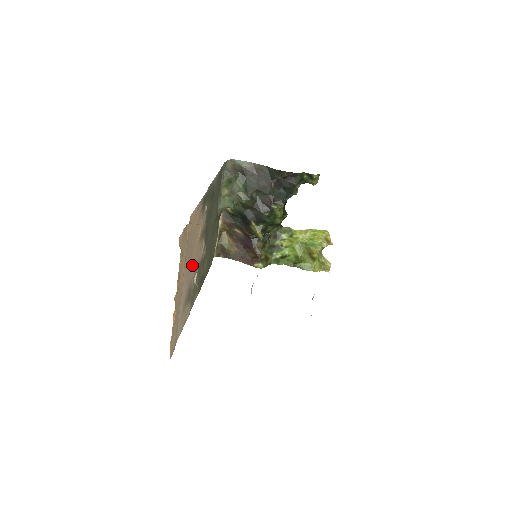
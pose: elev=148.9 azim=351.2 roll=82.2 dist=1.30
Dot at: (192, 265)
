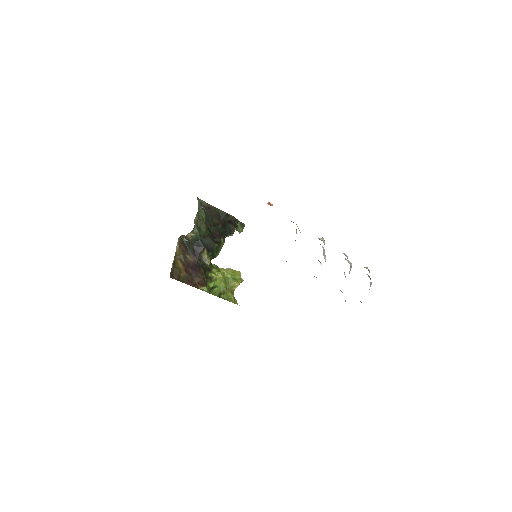
Dot at: occluded
